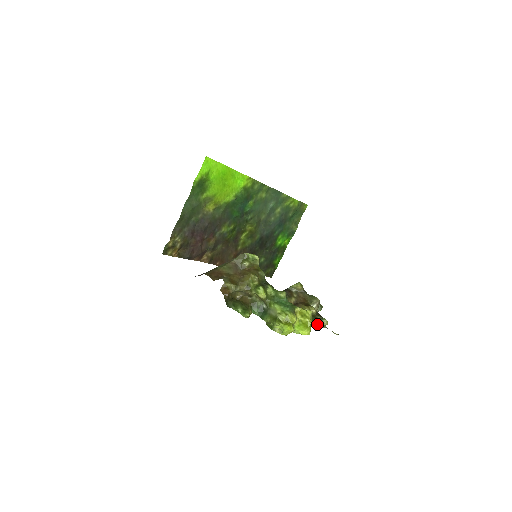
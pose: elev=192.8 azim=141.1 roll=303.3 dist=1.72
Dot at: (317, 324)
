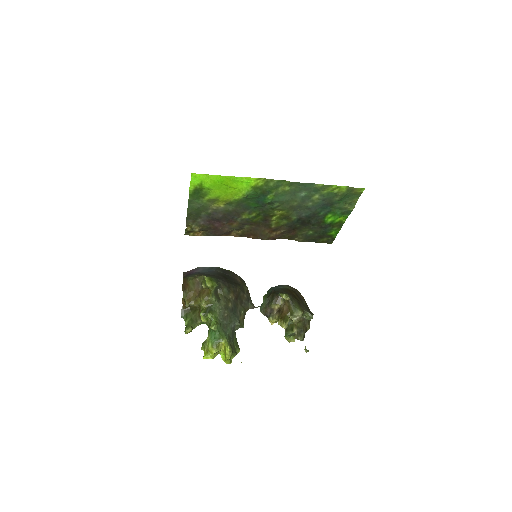
Dot at: (286, 337)
